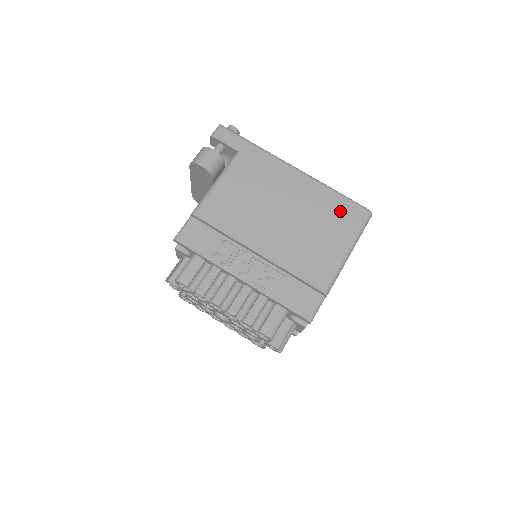
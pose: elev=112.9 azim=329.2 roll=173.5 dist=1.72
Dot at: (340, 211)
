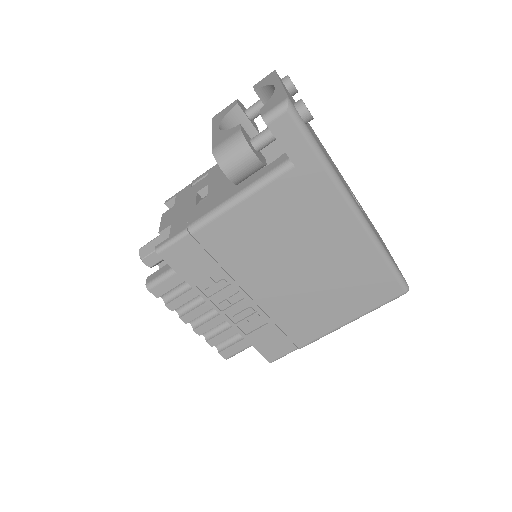
Dot at: (373, 282)
